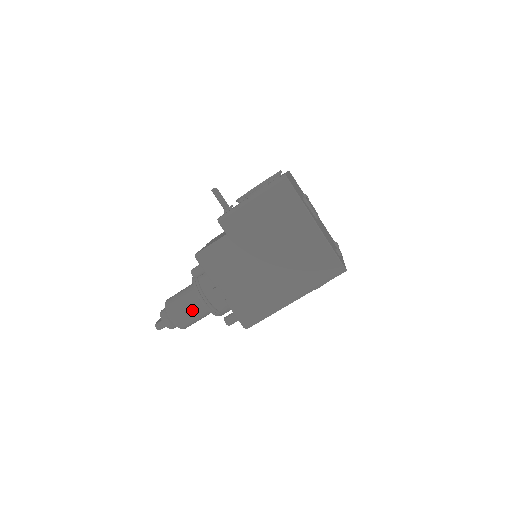
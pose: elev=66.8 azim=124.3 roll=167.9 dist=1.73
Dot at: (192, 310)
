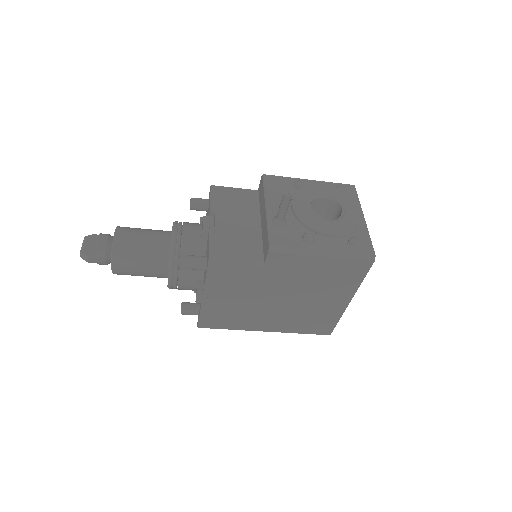
Dot at: (147, 273)
